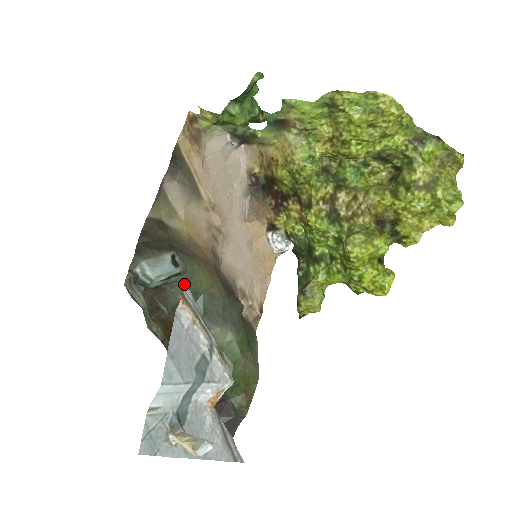
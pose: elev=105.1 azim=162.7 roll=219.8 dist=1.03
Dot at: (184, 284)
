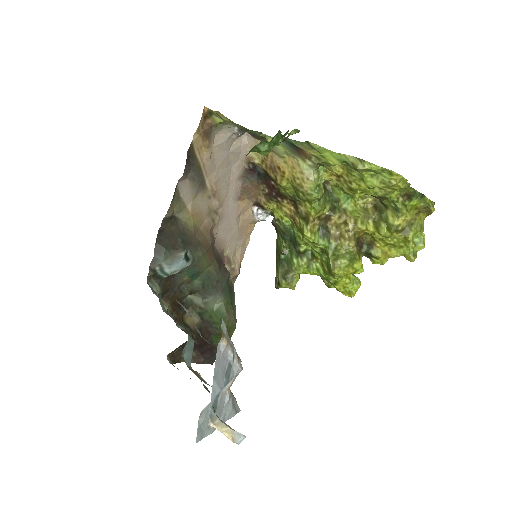
Dot at: (222, 322)
